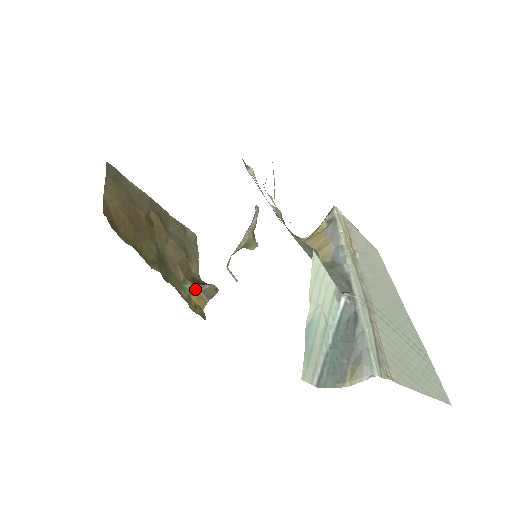
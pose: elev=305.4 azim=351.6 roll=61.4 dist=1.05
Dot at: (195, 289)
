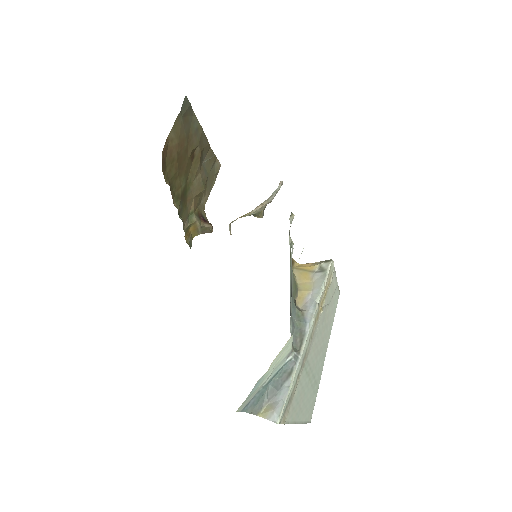
Dot at: (196, 223)
